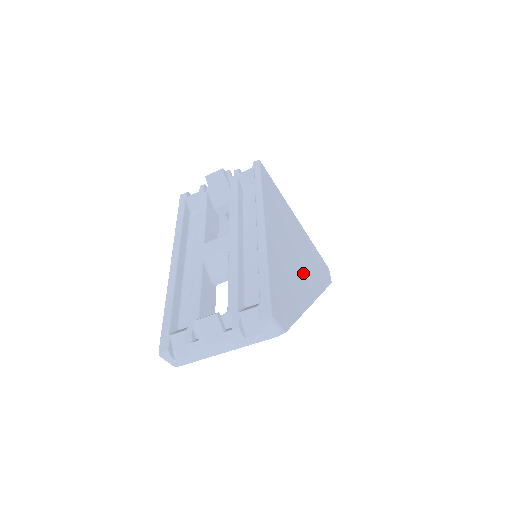
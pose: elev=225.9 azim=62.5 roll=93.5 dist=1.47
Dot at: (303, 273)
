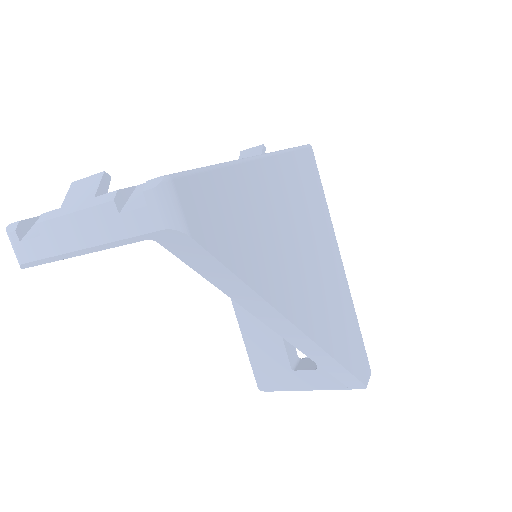
Dot at: (307, 289)
